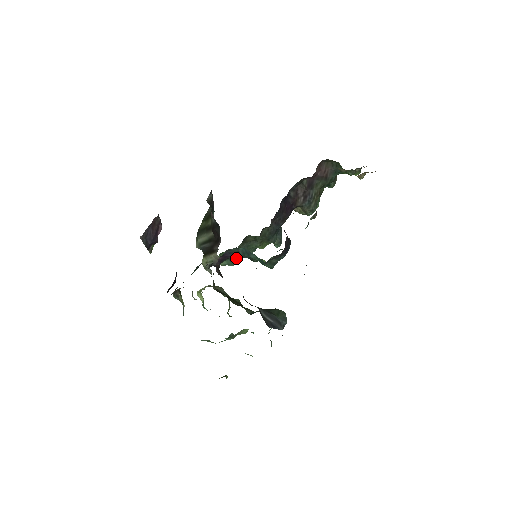
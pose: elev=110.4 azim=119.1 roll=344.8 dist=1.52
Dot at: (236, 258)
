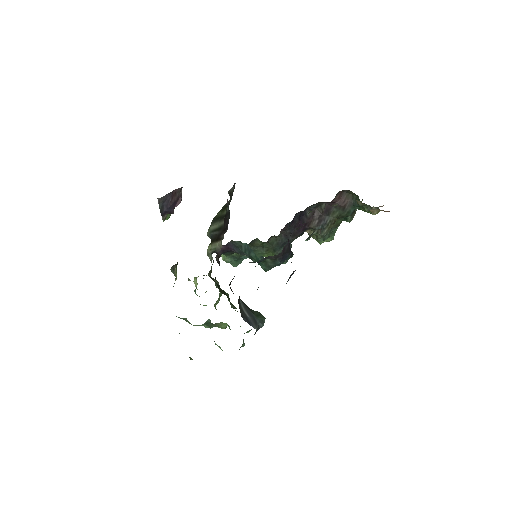
Dot at: (241, 260)
